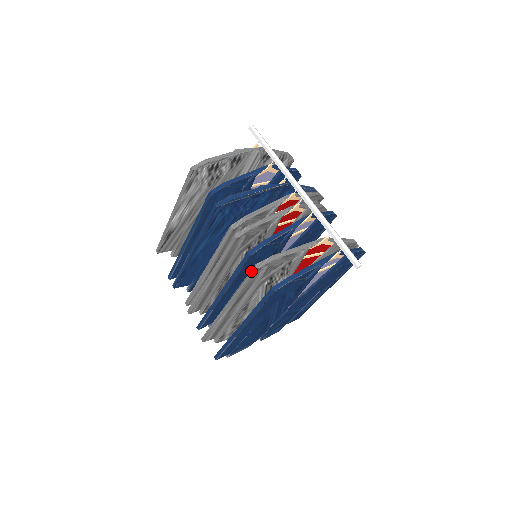
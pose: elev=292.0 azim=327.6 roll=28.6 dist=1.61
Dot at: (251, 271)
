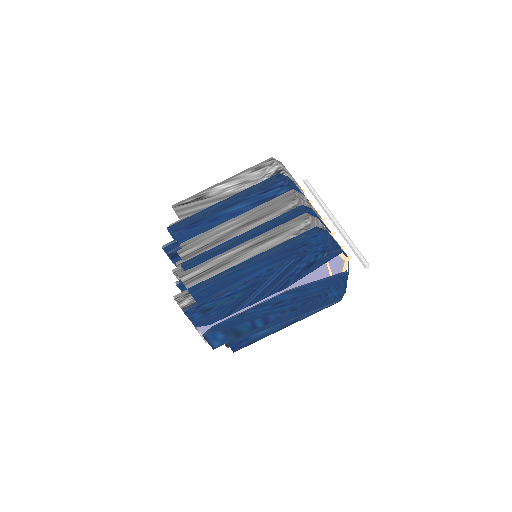
Dot at: (298, 217)
